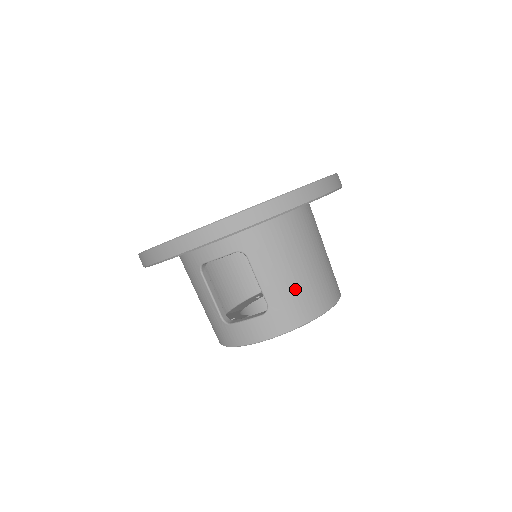
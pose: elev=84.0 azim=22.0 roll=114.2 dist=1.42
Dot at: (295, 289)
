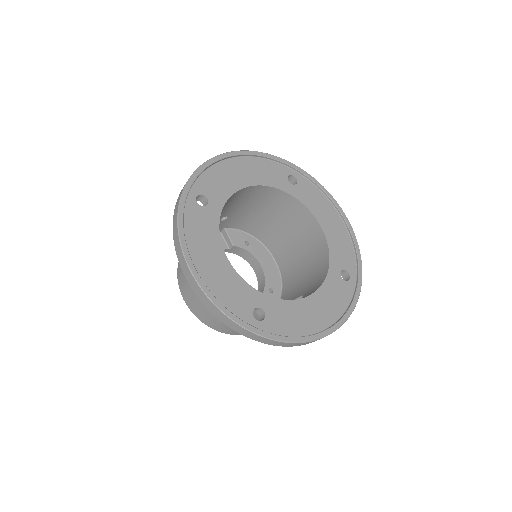
Dot at: occluded
